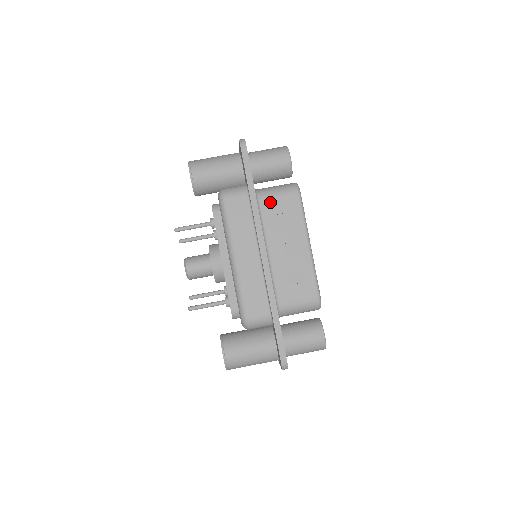
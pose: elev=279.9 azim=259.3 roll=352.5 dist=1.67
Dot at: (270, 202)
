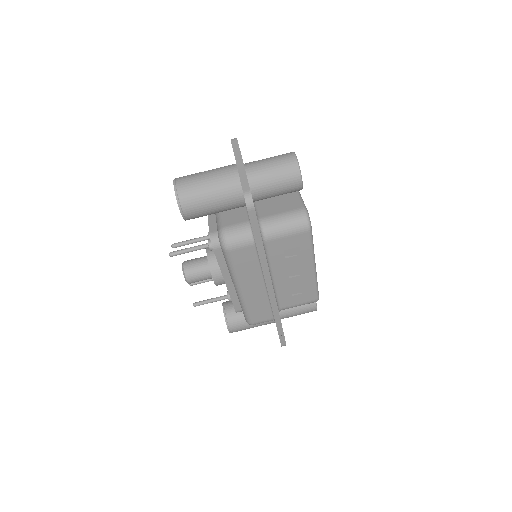
Dot at: (278, 242)
